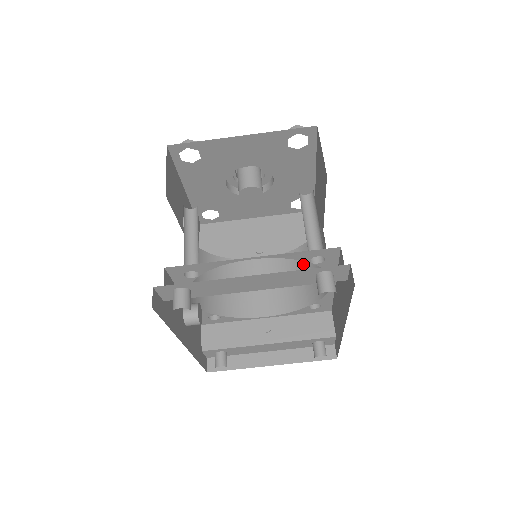
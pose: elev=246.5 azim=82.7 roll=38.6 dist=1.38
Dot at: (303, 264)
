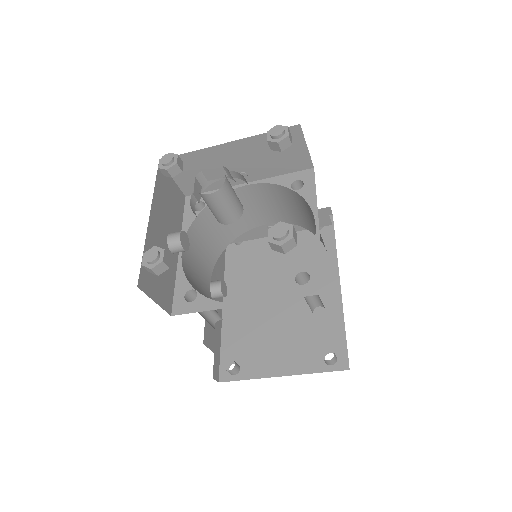
Dot at: (297, 204)
